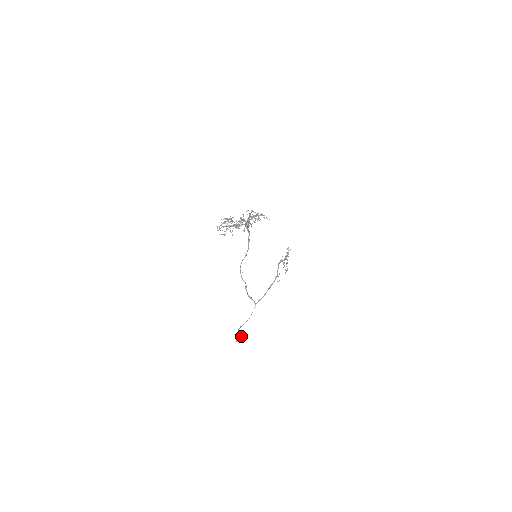
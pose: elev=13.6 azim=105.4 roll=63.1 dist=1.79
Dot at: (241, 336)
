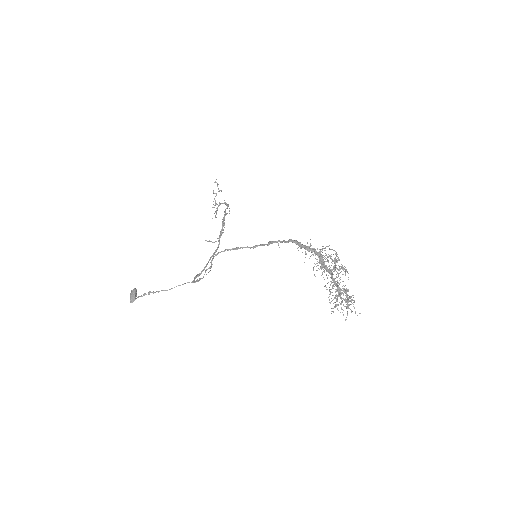
Dot at: occluded
